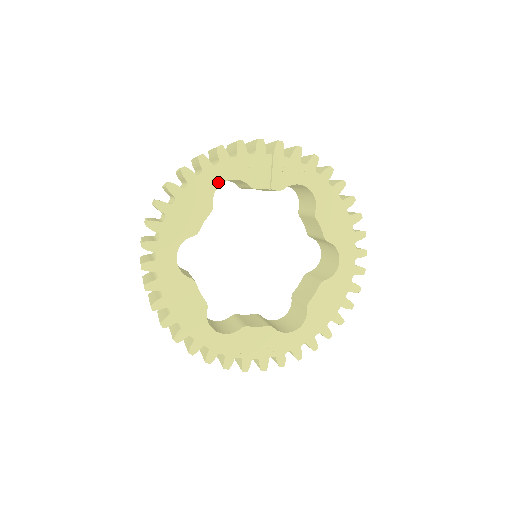
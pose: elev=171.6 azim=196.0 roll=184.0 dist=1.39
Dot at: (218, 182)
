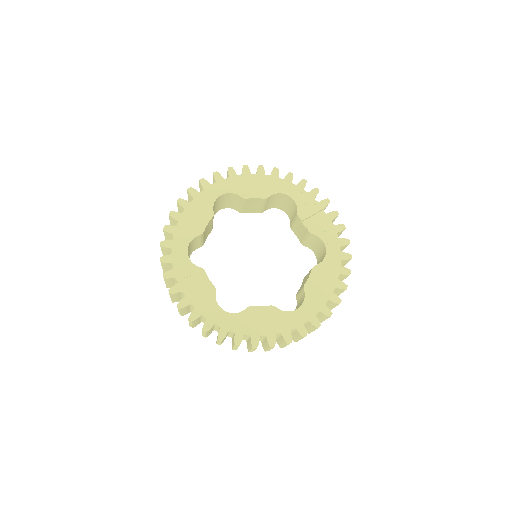
Dot at: (284, 192)
